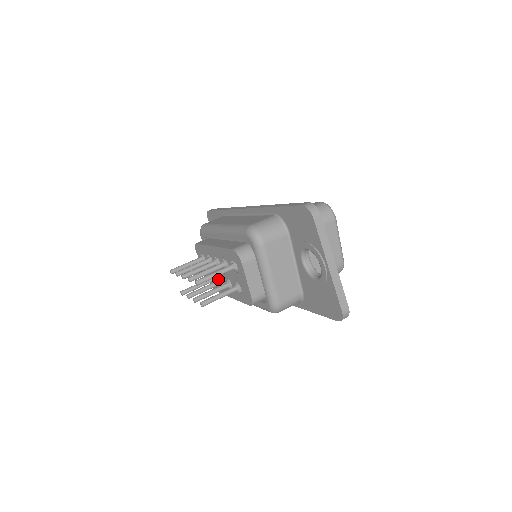
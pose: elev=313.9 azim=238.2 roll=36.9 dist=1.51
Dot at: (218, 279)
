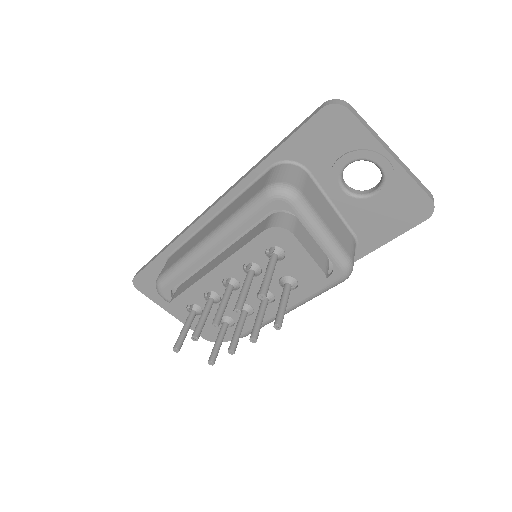
Dot at: occluded
